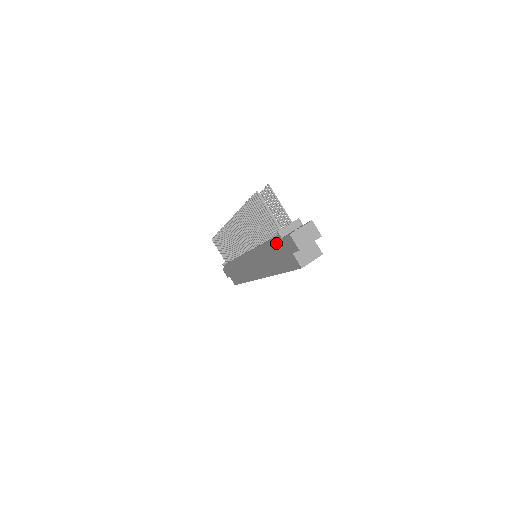
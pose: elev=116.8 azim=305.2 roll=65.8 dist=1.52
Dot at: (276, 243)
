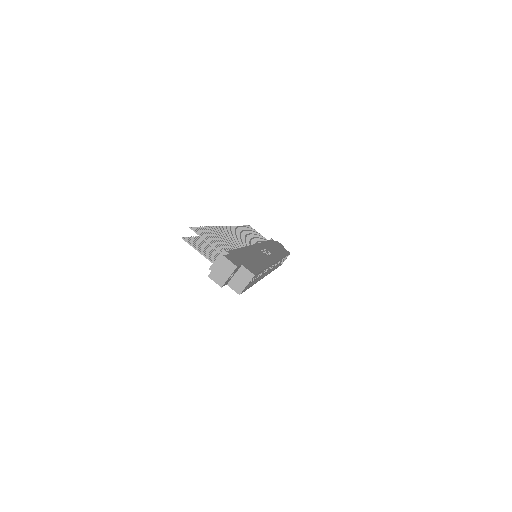
Dot at: occluded
